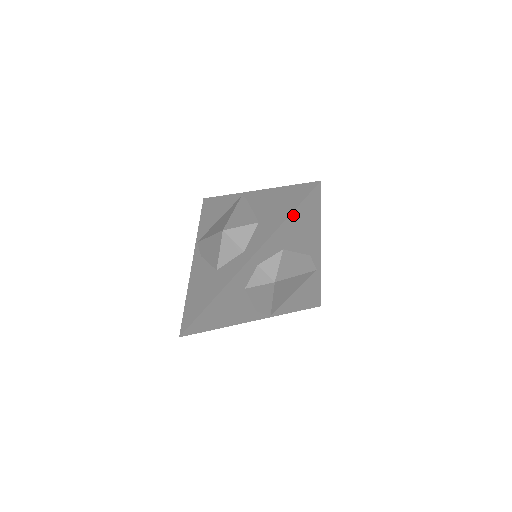
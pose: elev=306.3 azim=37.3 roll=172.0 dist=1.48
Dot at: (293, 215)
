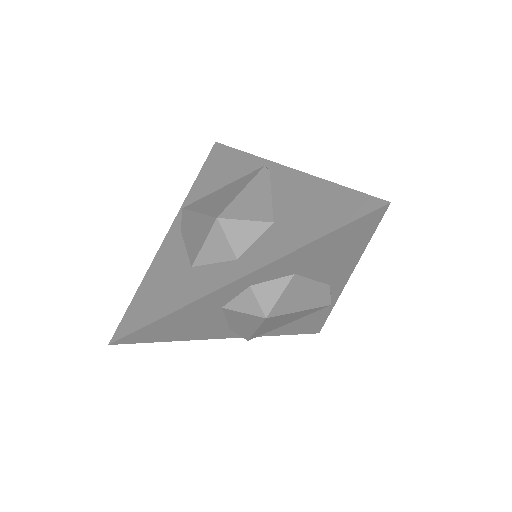
Dot at: (327, 237)
